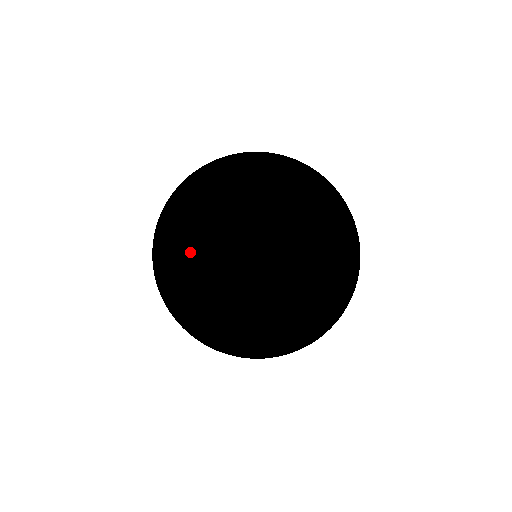
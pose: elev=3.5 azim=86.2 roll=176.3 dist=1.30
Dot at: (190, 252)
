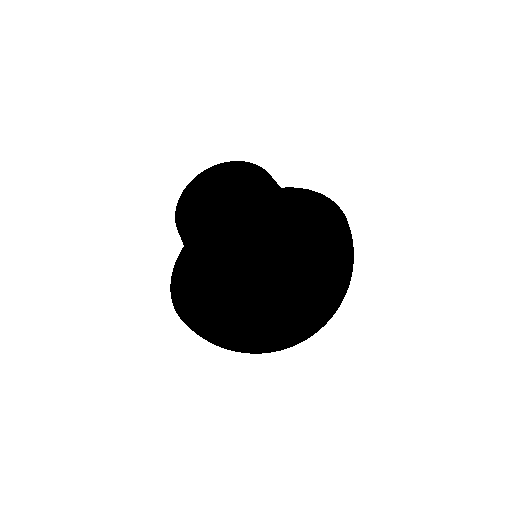
Dot at: (227, 325)
